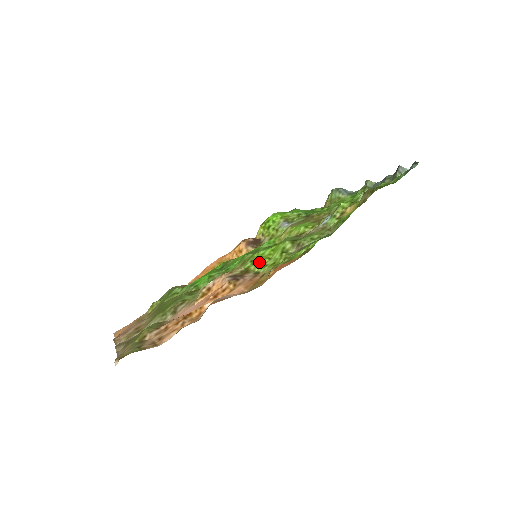
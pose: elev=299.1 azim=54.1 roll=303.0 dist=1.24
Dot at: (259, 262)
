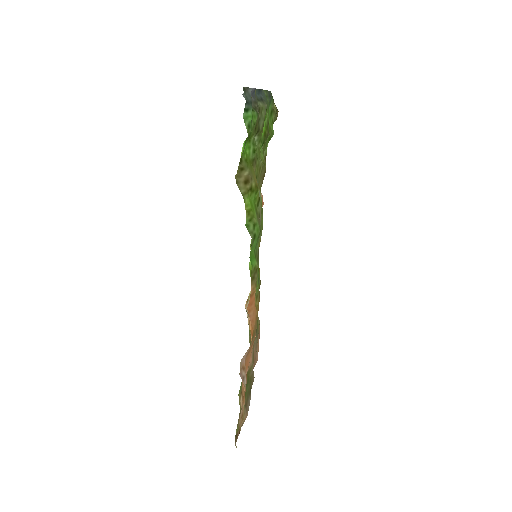
Dot at: occluded
